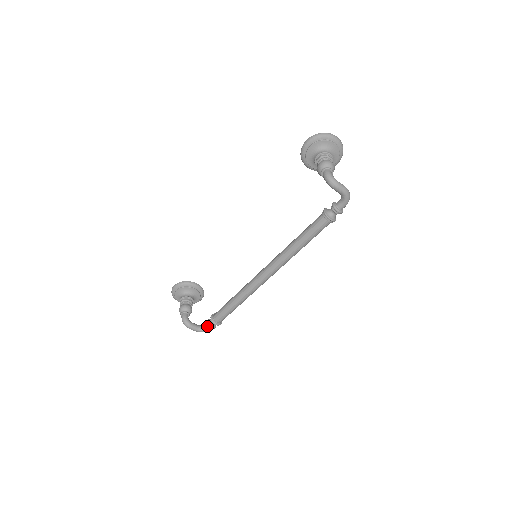
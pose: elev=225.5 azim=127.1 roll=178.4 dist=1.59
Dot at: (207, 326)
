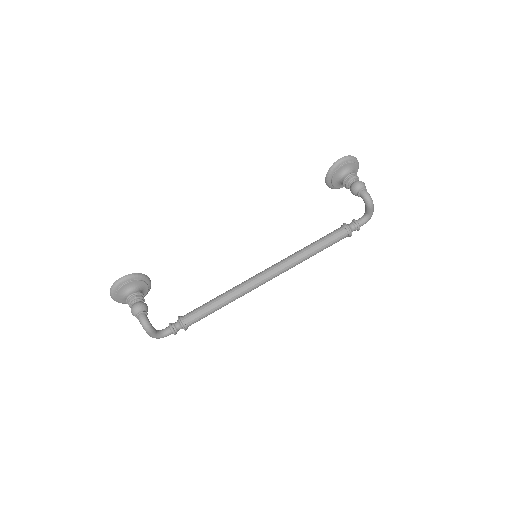
Dot at: (169, 331)
